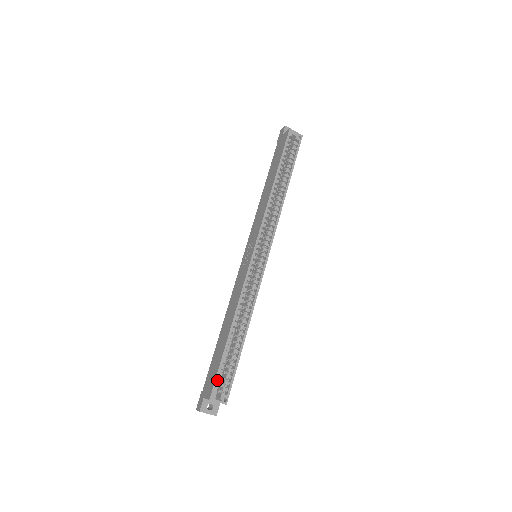
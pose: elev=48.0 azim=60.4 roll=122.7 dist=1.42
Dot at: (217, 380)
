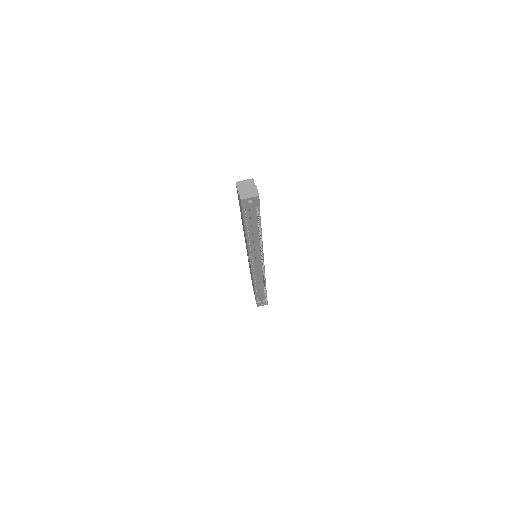
Dot at: occluded
